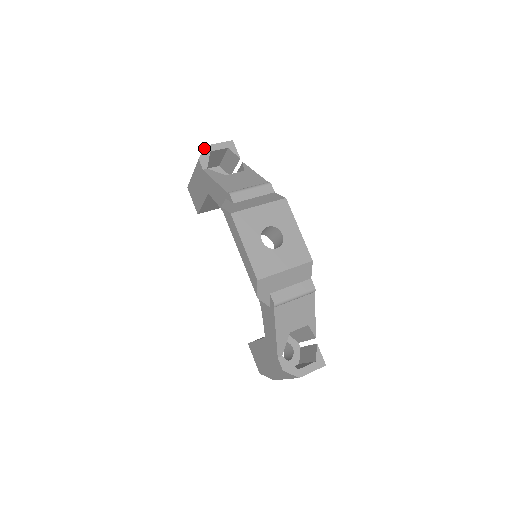
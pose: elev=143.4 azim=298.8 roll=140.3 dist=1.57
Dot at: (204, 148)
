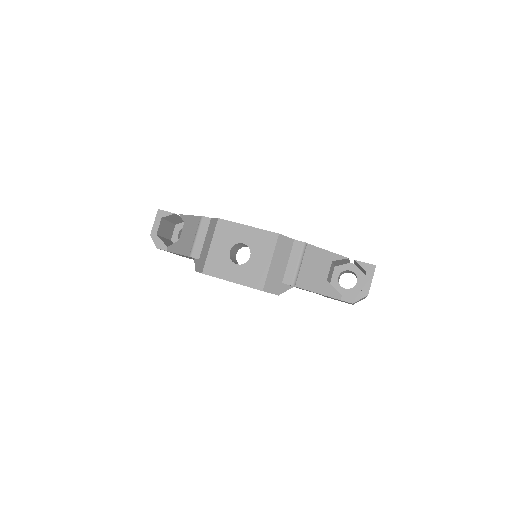
Dot at: occluded
